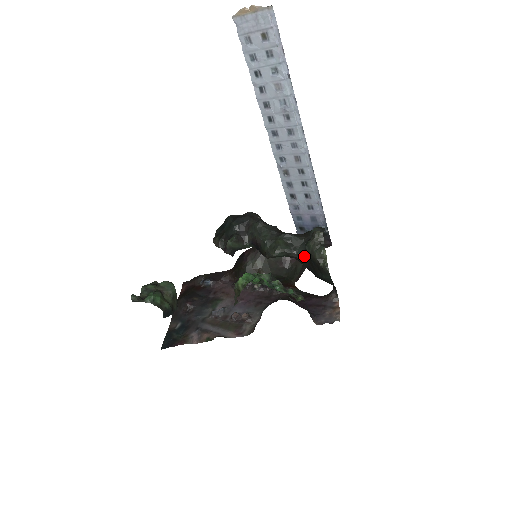
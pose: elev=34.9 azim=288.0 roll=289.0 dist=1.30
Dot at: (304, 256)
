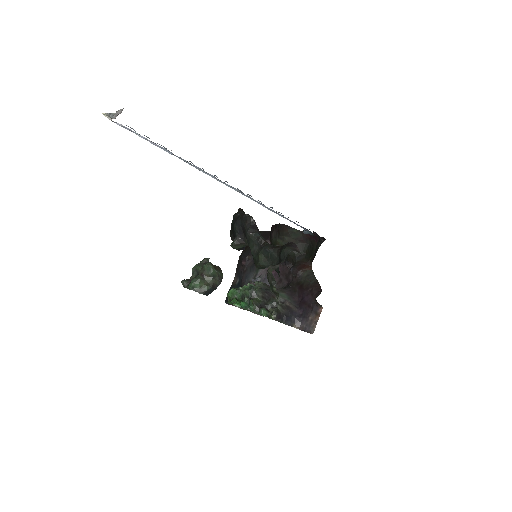
Dot at: occluded
